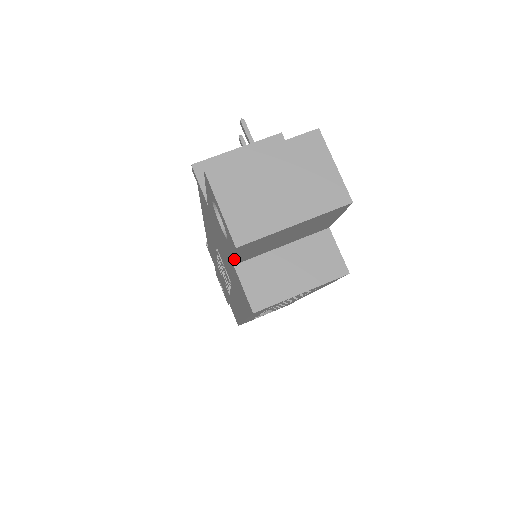
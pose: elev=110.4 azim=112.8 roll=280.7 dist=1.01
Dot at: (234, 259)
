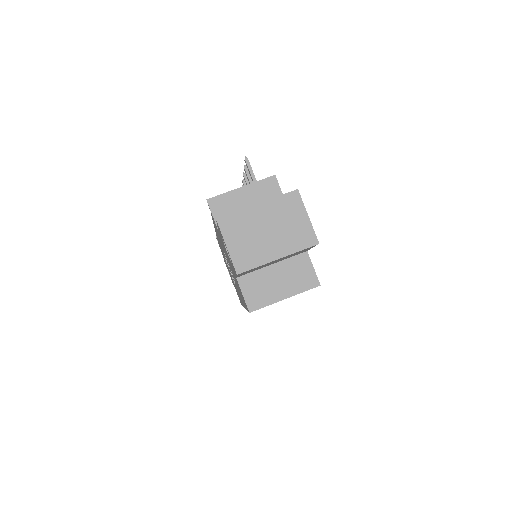
Dot at: (236, 276)
